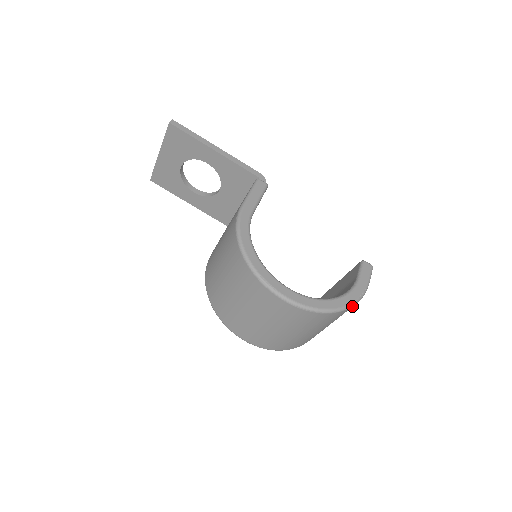
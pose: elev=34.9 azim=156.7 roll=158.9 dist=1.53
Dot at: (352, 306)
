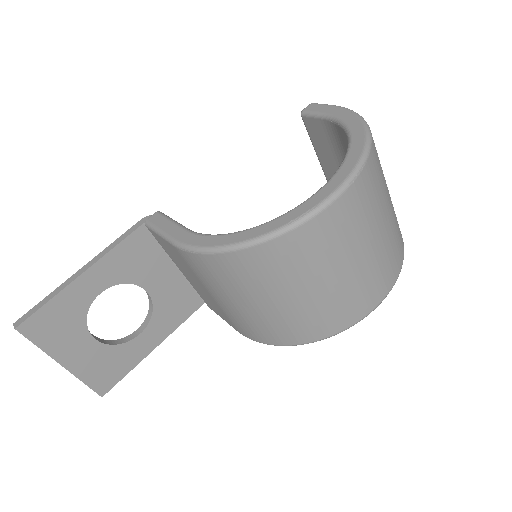
Dot at: (365, 122)
